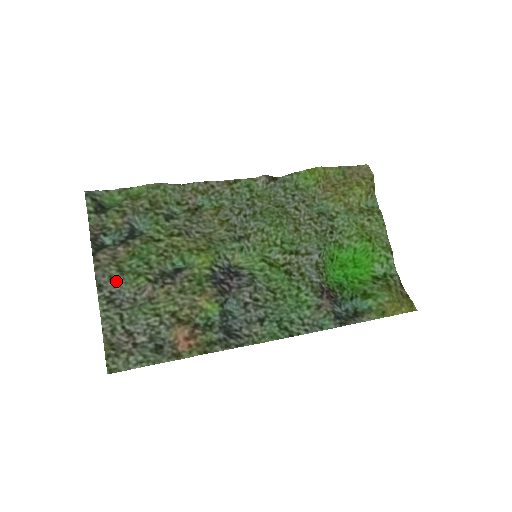
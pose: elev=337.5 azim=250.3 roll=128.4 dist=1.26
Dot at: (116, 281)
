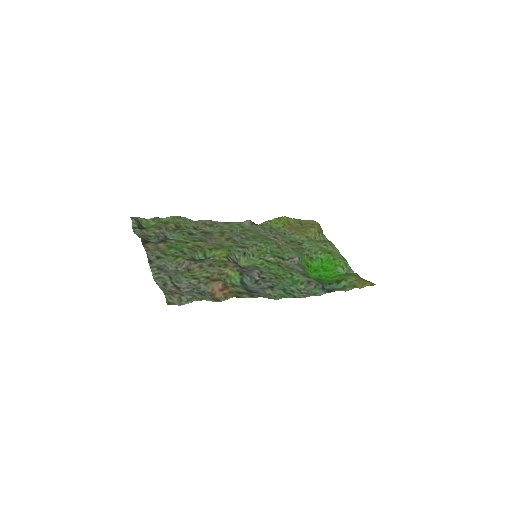
Dot at: (162, 259)
